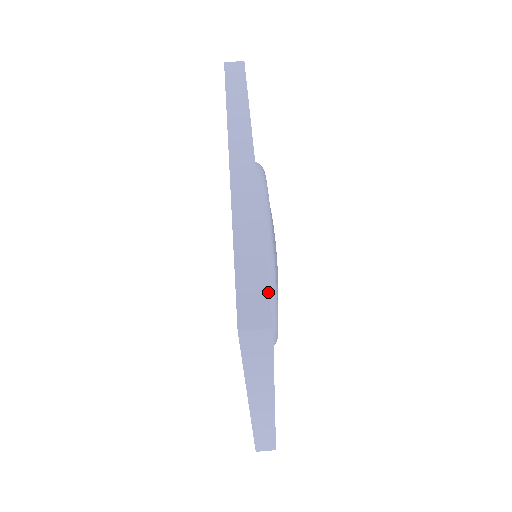
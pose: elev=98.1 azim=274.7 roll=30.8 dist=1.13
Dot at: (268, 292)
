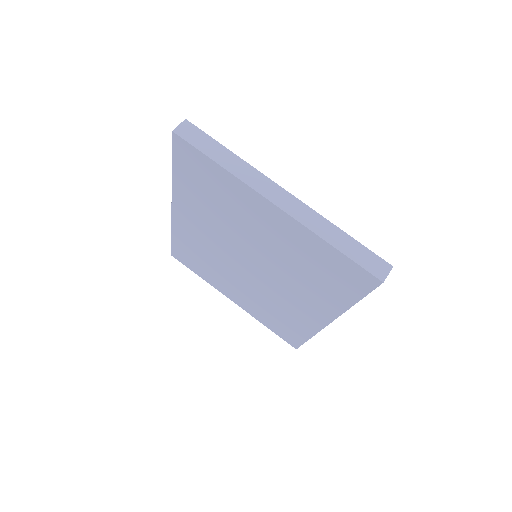
Dot at: occluded
